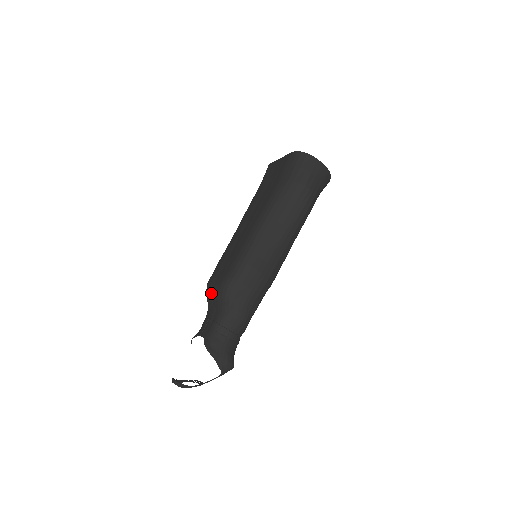
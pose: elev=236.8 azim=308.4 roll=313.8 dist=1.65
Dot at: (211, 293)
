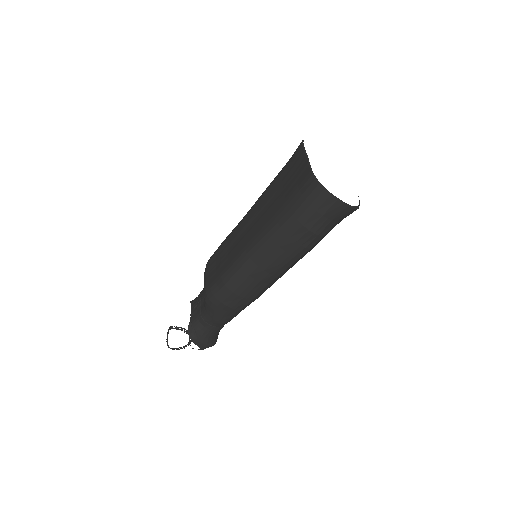
Dot at: (204, 281)
